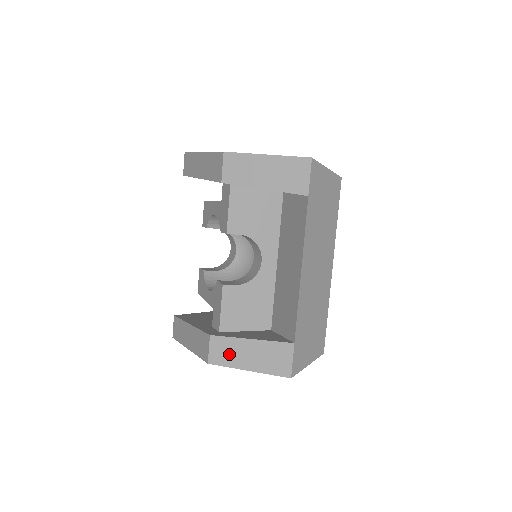
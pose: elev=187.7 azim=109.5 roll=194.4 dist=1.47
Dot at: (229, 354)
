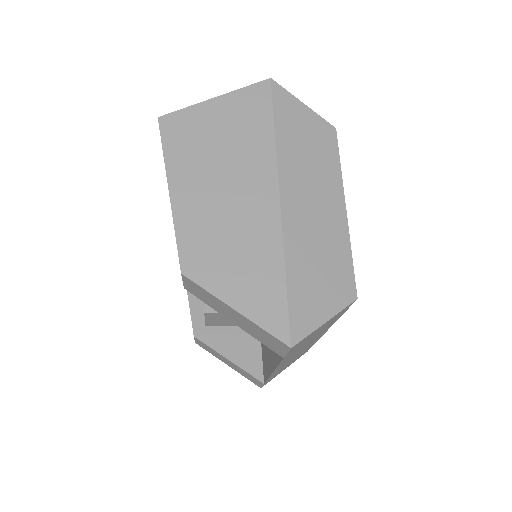
Dot at: (211, 352)
